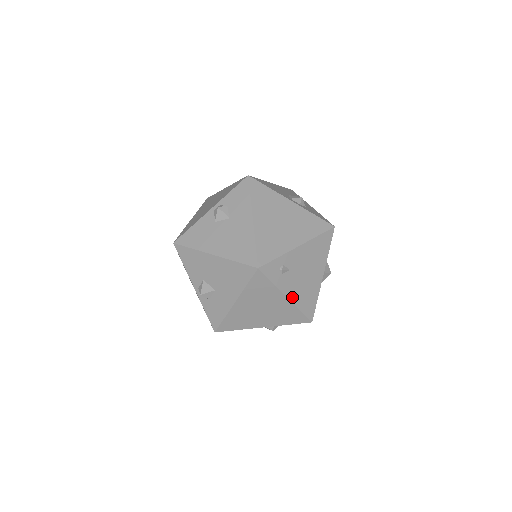
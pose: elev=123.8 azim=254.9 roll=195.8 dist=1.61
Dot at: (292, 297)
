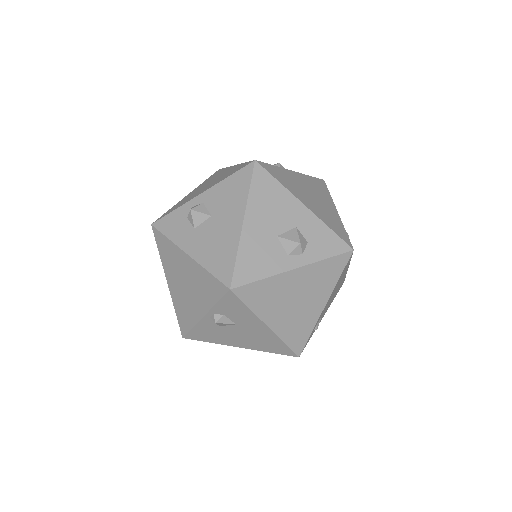
Dot at: occluded
